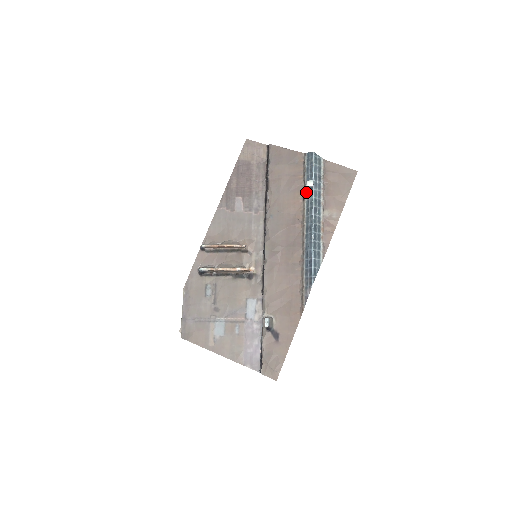
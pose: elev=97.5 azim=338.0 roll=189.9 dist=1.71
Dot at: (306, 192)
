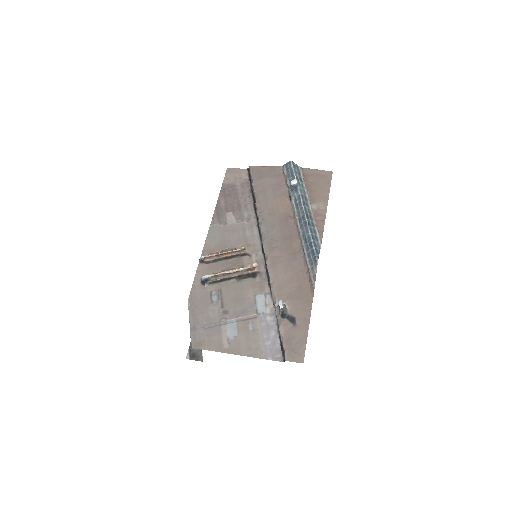
Dot at: (291, 193)
